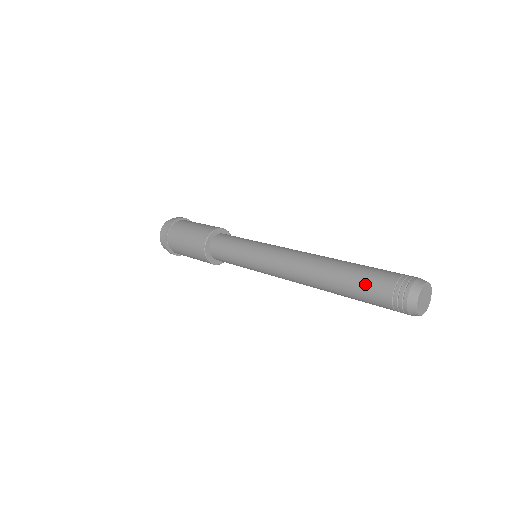
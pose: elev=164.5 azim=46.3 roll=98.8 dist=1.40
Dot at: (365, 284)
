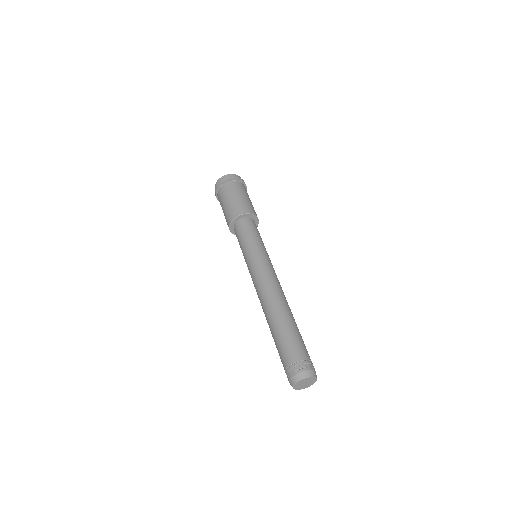
Dot at: (289, 341)
